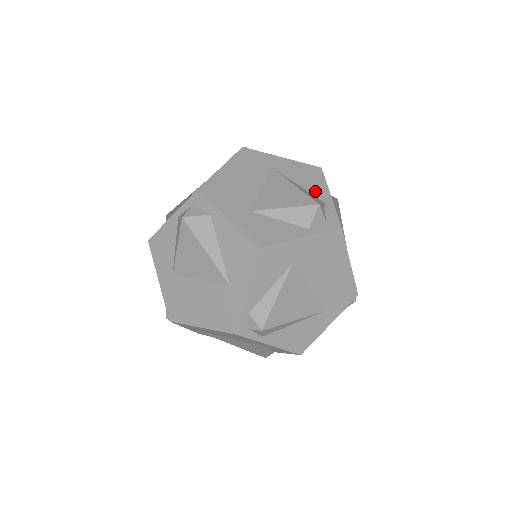
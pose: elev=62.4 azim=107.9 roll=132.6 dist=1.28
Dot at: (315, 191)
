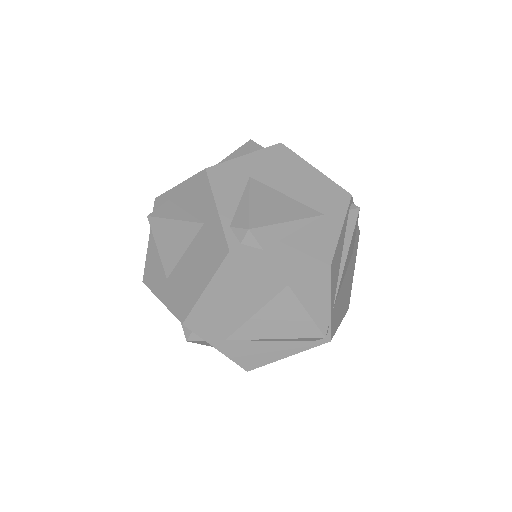
Dot at: occluded
